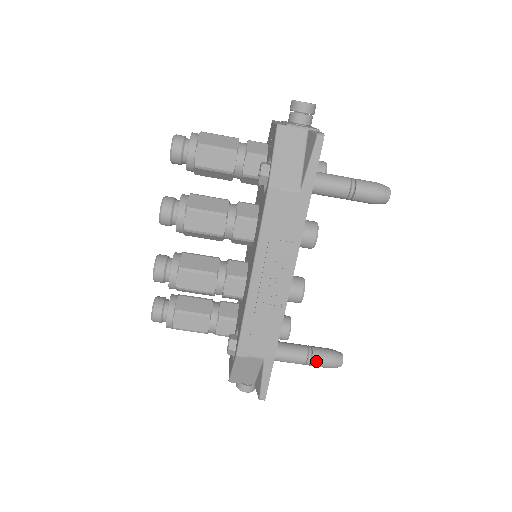
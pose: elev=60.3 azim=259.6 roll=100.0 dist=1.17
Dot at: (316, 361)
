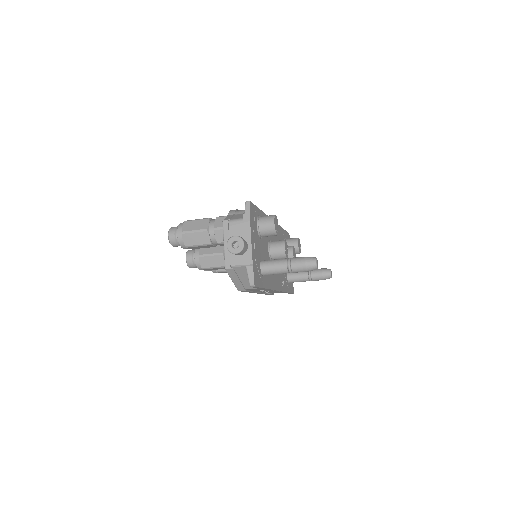
Dot at: occluded
